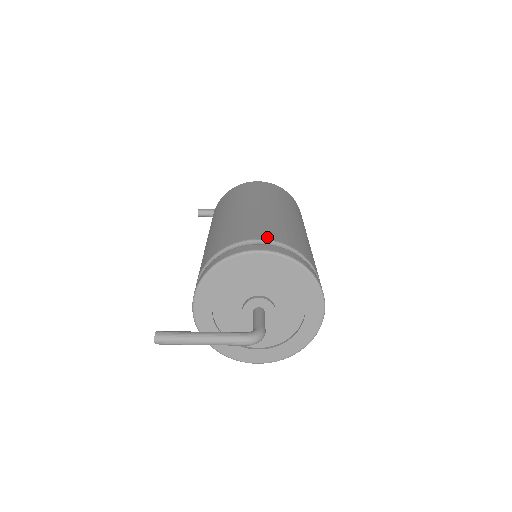
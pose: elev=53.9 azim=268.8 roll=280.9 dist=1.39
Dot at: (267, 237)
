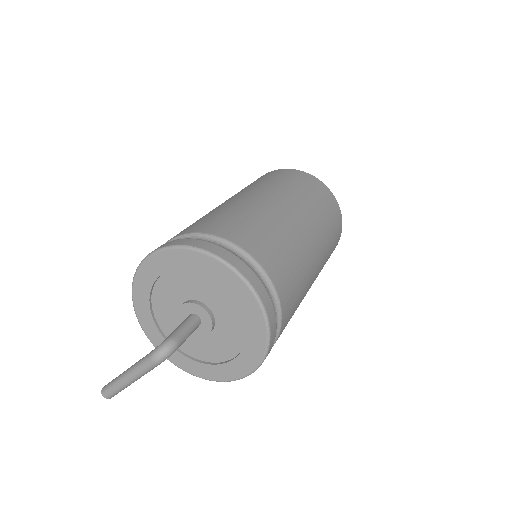
Dot at: occluded
